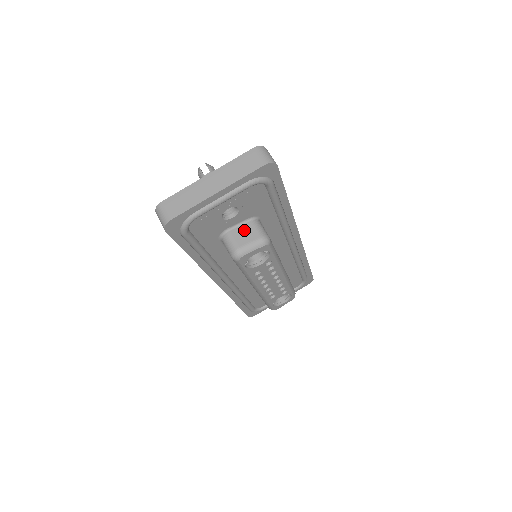
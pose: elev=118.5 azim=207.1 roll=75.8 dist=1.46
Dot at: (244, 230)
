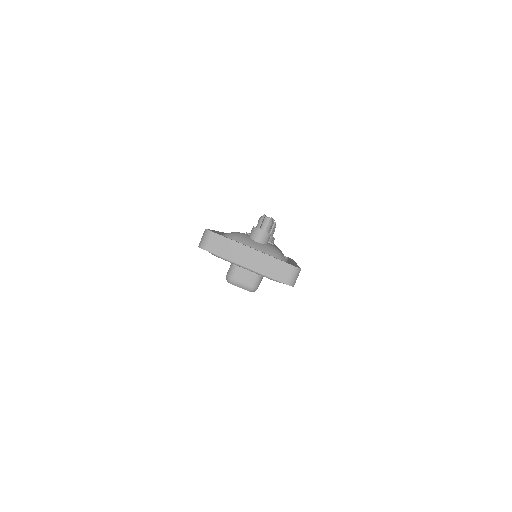
Dot at: (249, 272)
